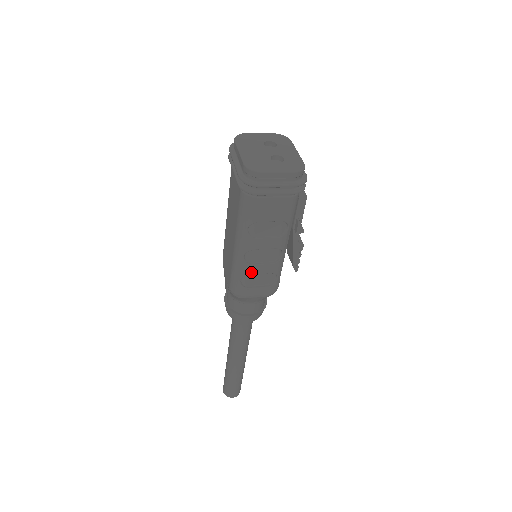
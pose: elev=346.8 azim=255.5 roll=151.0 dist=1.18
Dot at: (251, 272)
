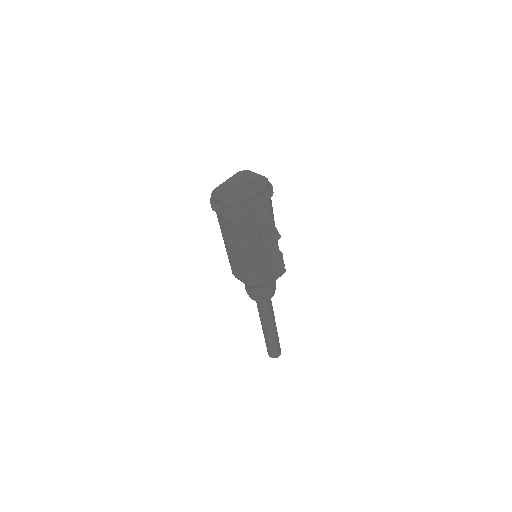
Dot at: (232, 261)
